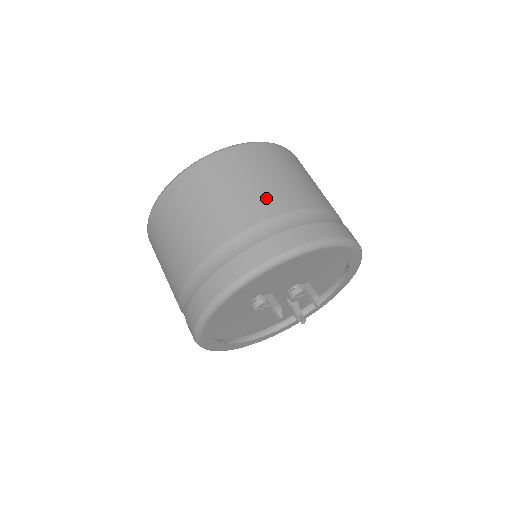
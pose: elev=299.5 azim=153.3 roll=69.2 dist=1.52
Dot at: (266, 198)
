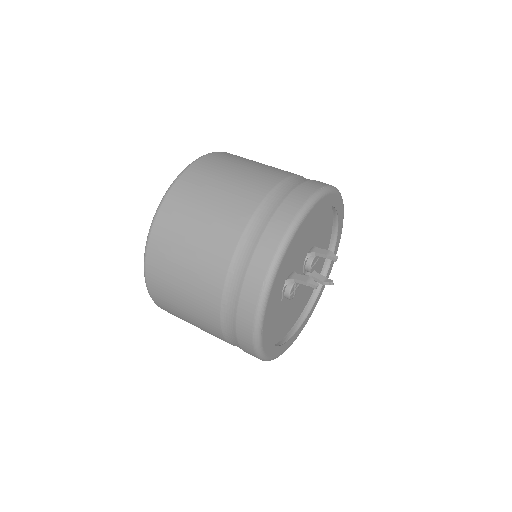
Dot at: (242, 194)
